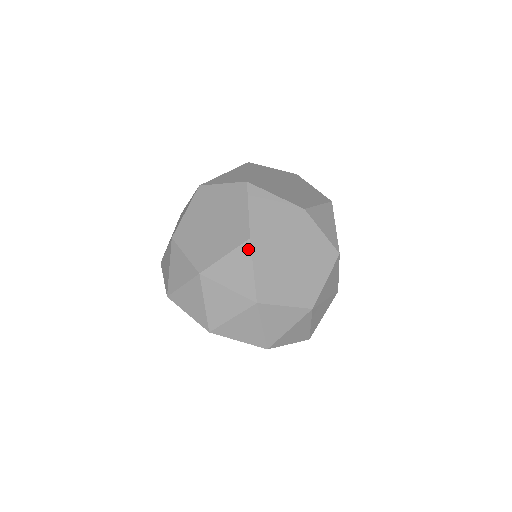
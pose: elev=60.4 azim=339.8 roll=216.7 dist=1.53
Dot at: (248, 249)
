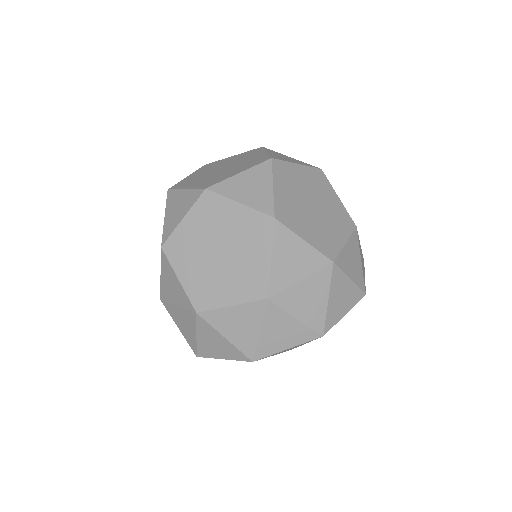
Dot at: (165, 259)
